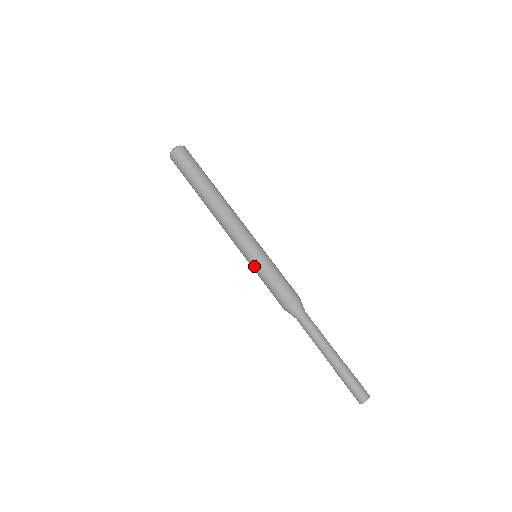
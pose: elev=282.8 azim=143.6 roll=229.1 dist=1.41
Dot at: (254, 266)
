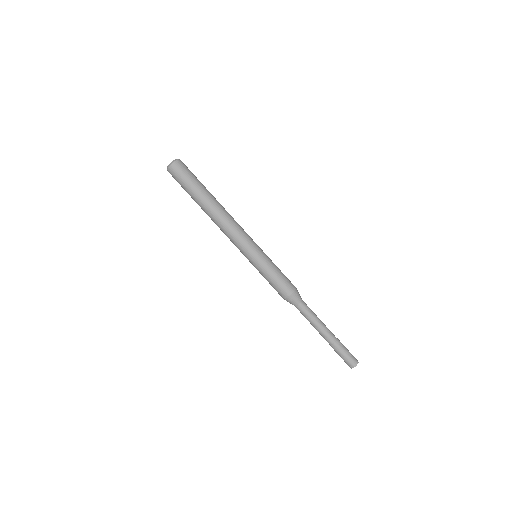
Dot at: occluded
